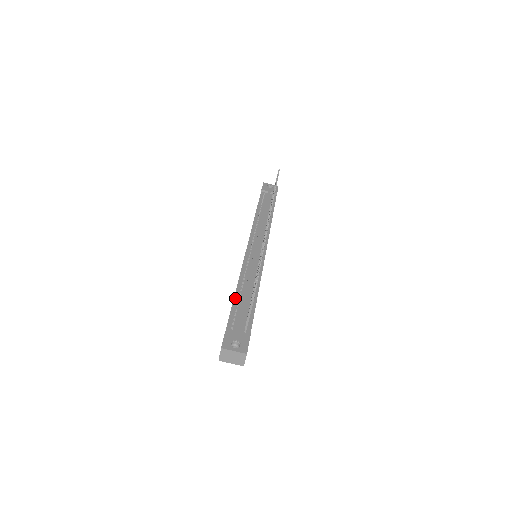
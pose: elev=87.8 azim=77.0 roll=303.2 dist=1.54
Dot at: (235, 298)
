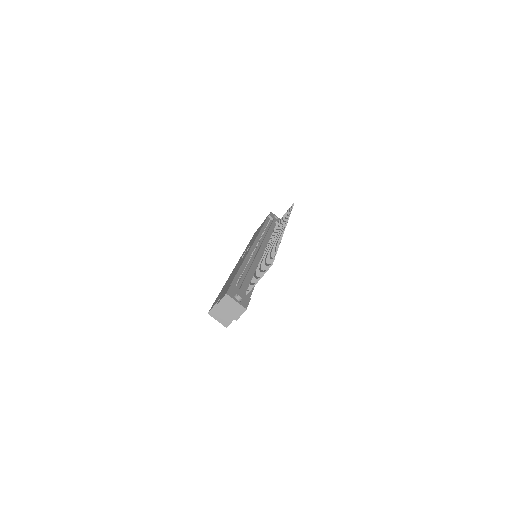
Dot at: (240, 269)
